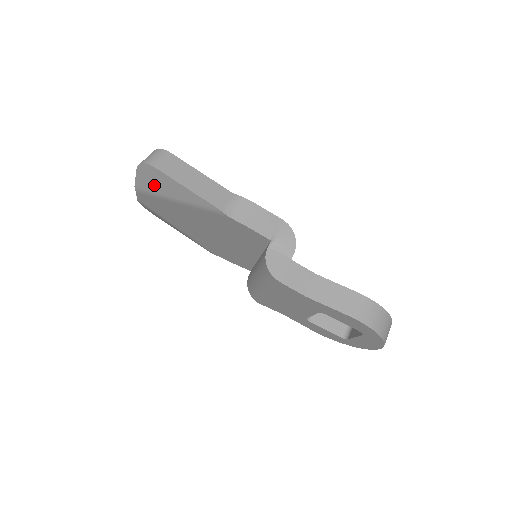
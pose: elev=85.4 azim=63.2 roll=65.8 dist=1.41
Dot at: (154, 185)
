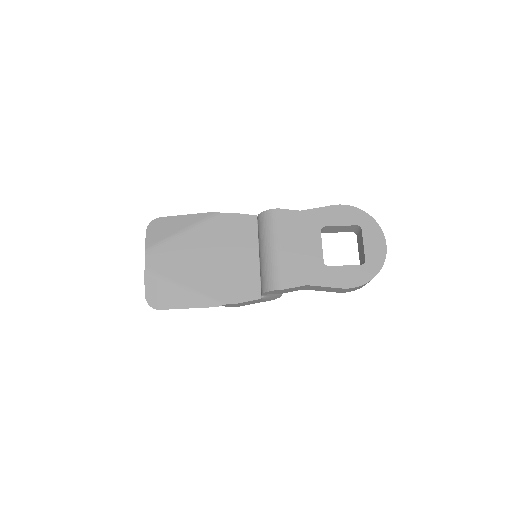
Dot at: (162, 232)
